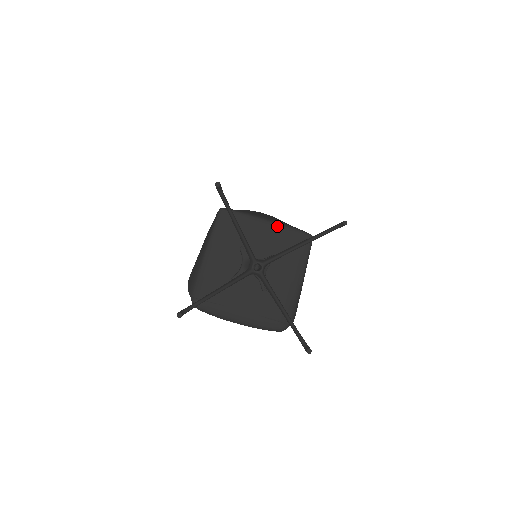
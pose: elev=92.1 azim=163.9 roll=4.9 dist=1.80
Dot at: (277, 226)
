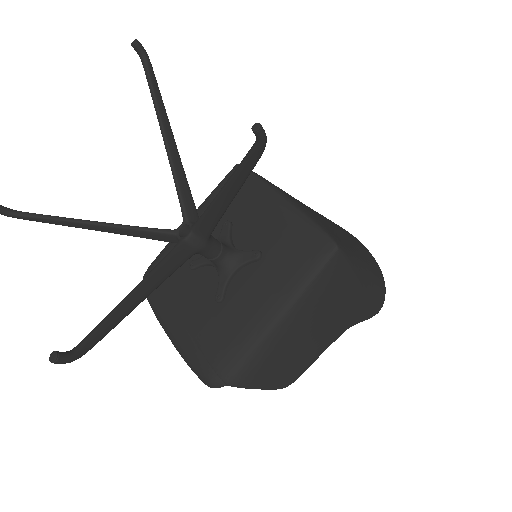
Dot at: (291, 209)
